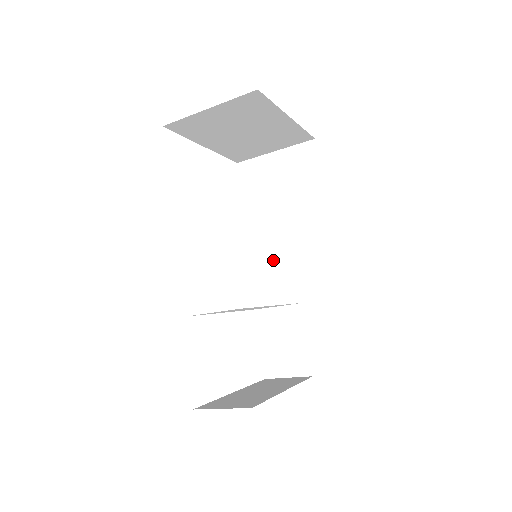
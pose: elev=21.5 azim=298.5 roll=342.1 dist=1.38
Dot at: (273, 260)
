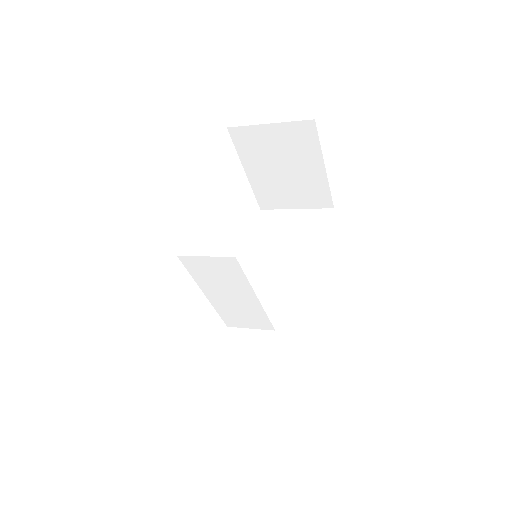
Dot at: (262, 289)
